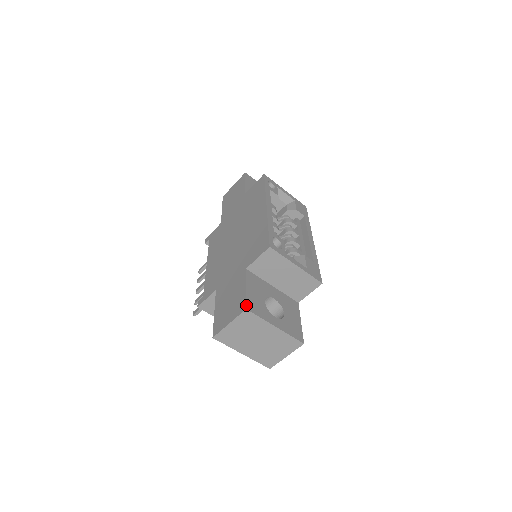
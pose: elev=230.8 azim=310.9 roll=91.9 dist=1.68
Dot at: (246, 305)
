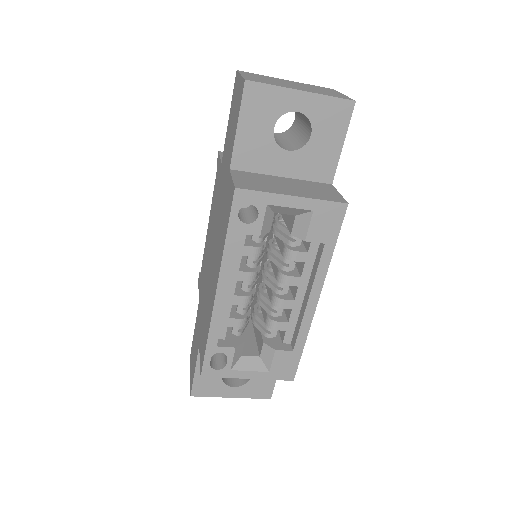
Dot at: (191, 392)
